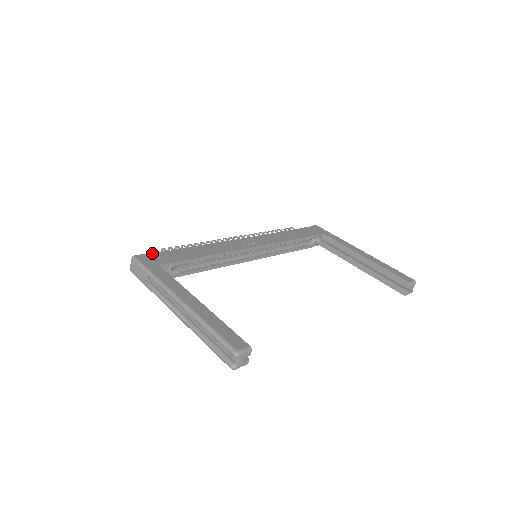
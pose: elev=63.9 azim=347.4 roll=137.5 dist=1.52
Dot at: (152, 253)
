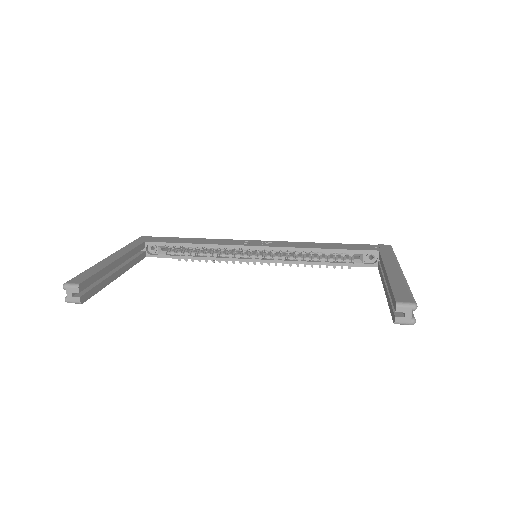
Dot at: (158, 237)
